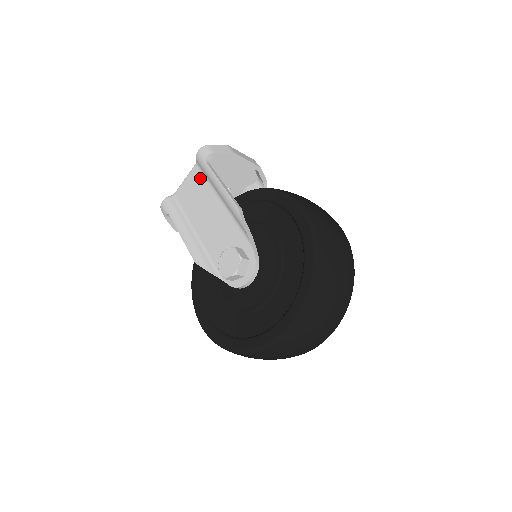
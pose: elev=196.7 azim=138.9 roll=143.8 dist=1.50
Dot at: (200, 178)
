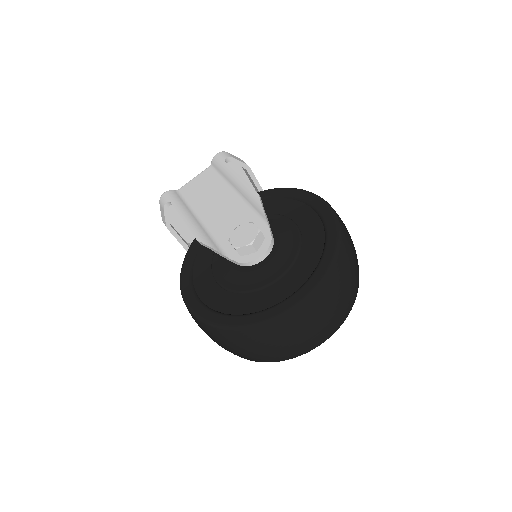
Dot at: (213, 176)
